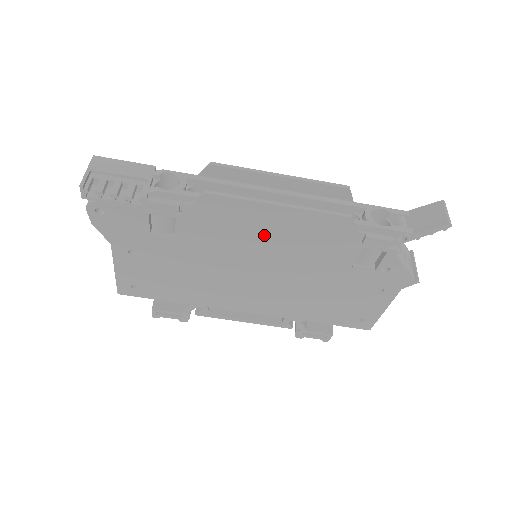
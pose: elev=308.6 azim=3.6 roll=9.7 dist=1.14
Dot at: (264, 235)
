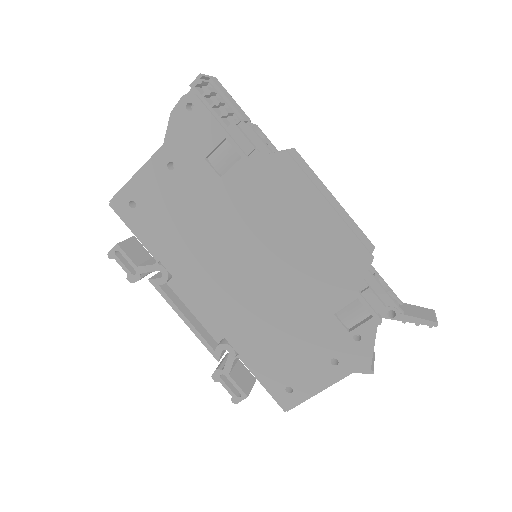
Dot at: (293, 226)
